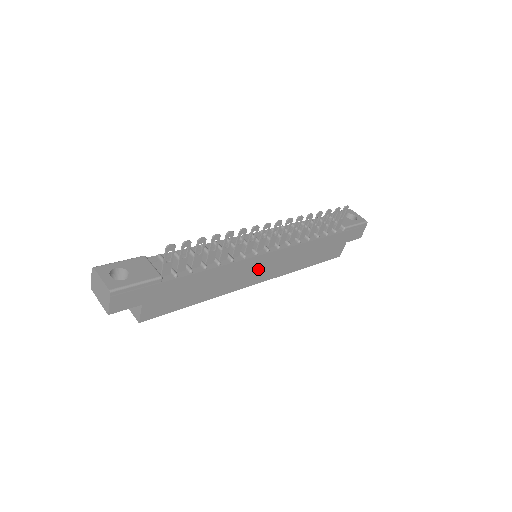
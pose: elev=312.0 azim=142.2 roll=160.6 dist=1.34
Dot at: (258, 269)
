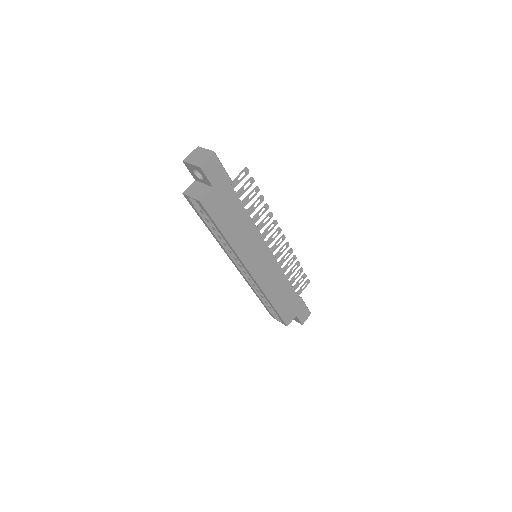
Dot at: (259, 259)
